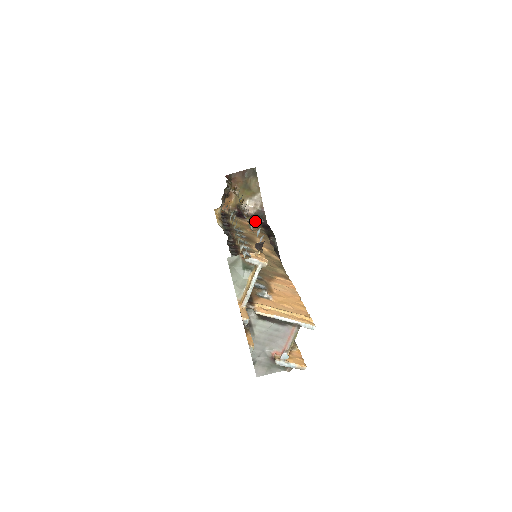
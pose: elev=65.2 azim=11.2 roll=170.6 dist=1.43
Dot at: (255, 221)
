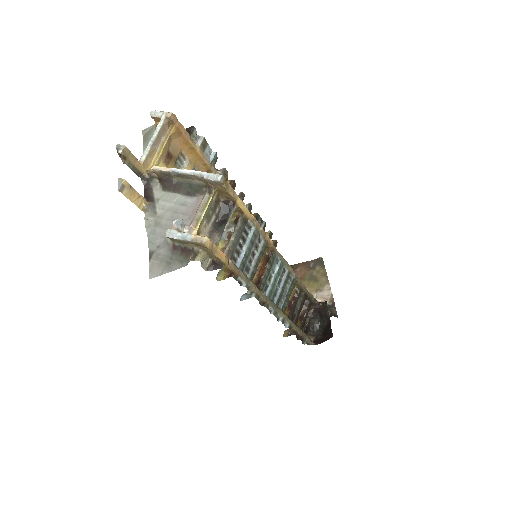
Dot at: occluded
